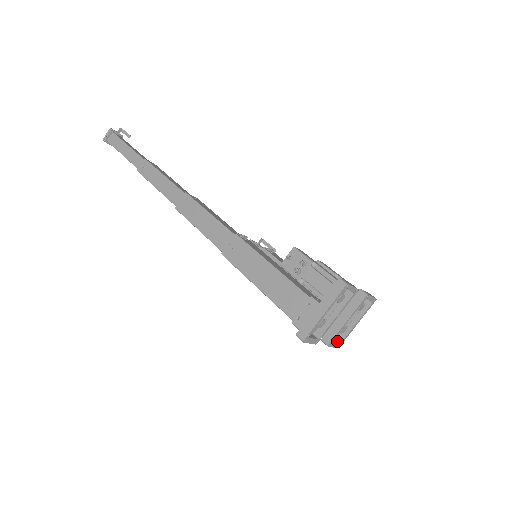
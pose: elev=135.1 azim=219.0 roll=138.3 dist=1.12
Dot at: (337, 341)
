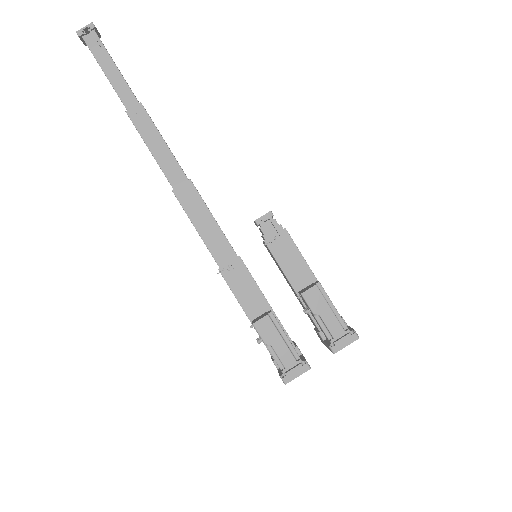
Dot at: occluded
